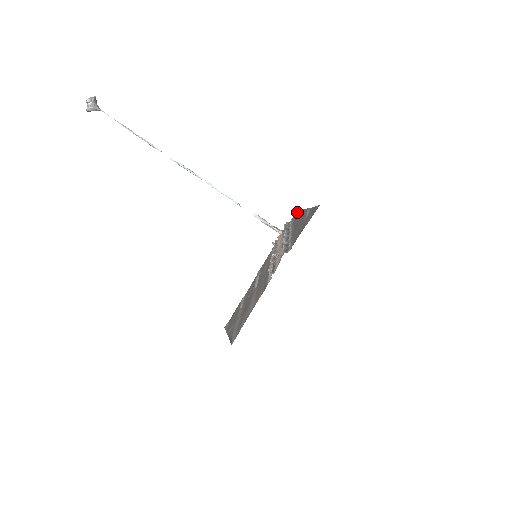
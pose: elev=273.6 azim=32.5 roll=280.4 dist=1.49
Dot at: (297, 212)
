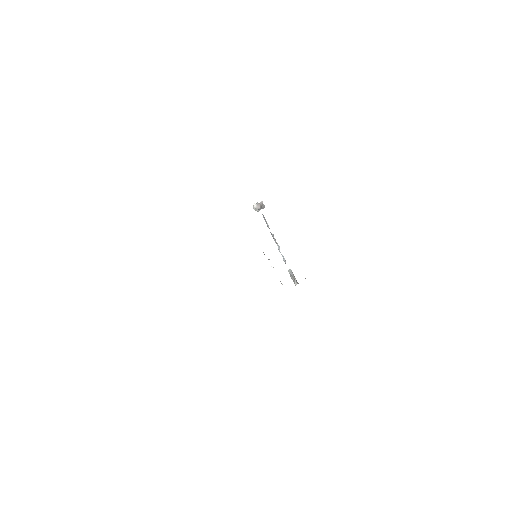
Dot at: occluded
